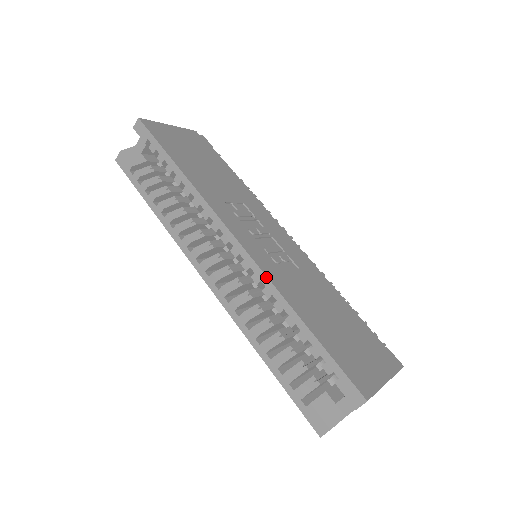
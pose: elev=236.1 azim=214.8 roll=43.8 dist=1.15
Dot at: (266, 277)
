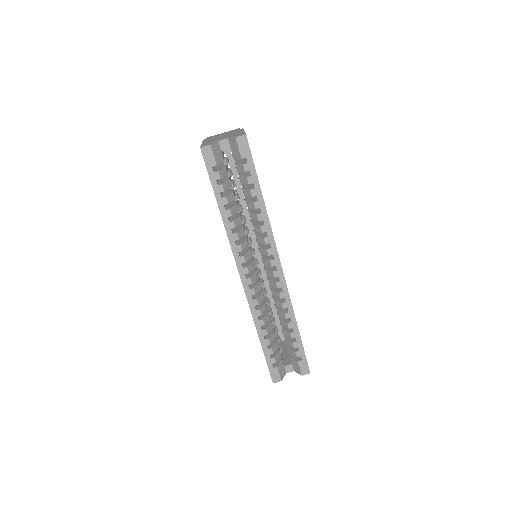
Dot at: occluded
